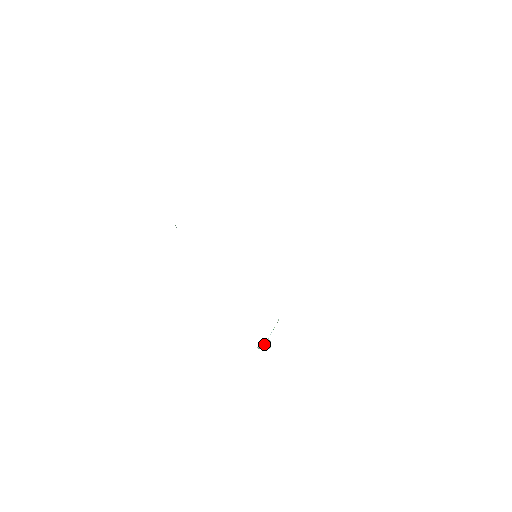
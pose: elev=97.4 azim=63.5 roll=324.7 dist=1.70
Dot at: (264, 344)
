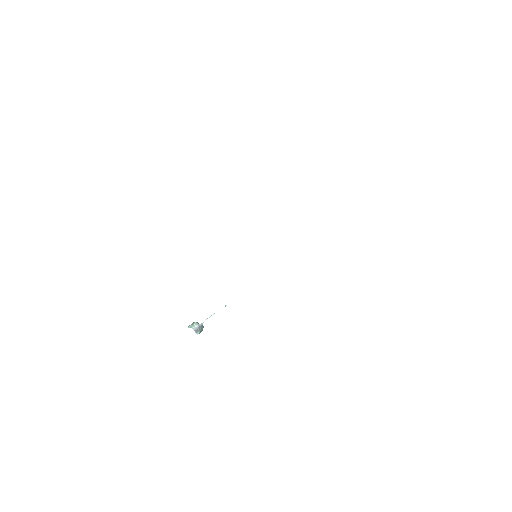
Dot at: (196, 325)
